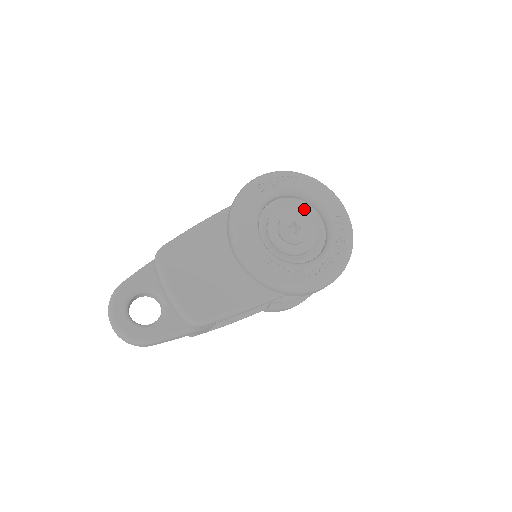
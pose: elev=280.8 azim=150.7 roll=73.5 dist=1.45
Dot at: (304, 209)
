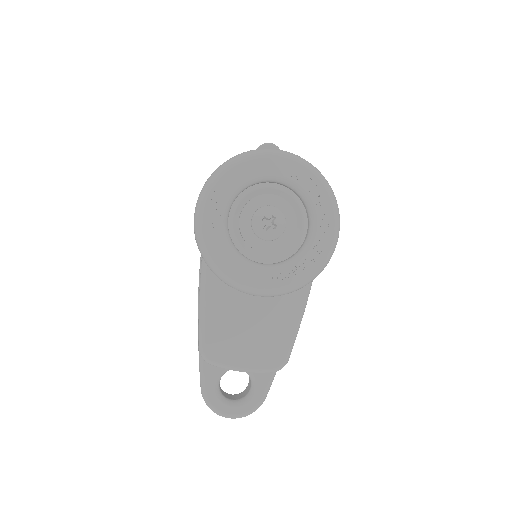
Dot at: (256, 192)
